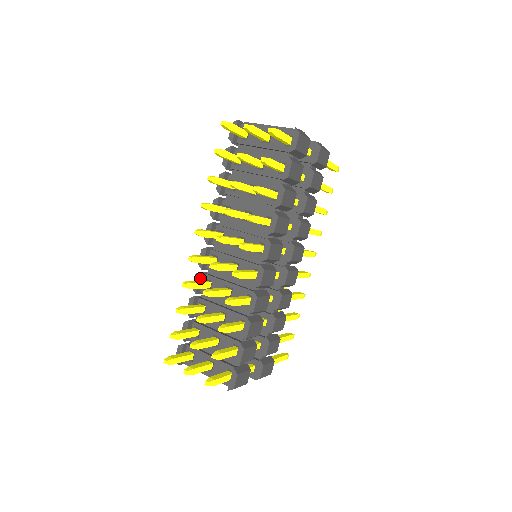
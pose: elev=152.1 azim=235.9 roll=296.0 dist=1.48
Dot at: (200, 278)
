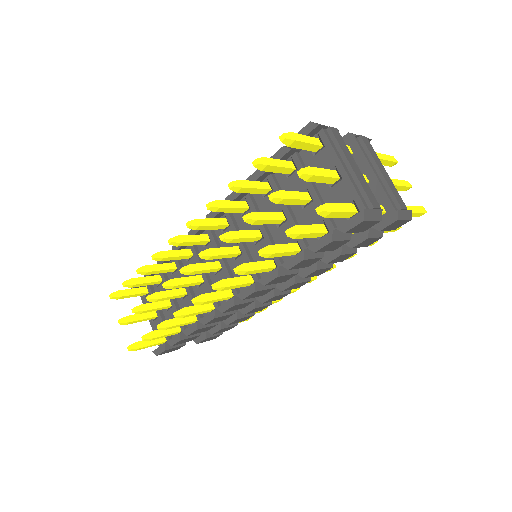
Dot at: occluded
